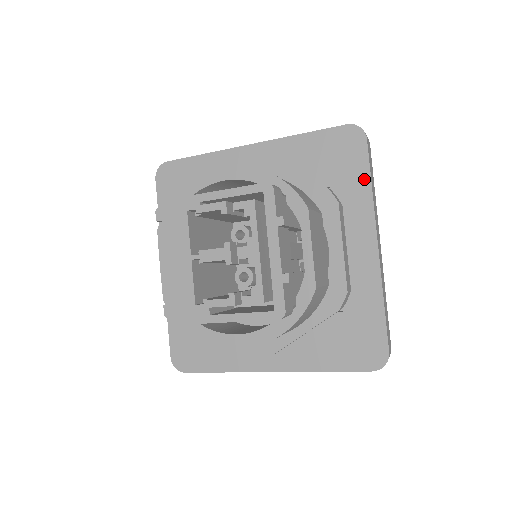
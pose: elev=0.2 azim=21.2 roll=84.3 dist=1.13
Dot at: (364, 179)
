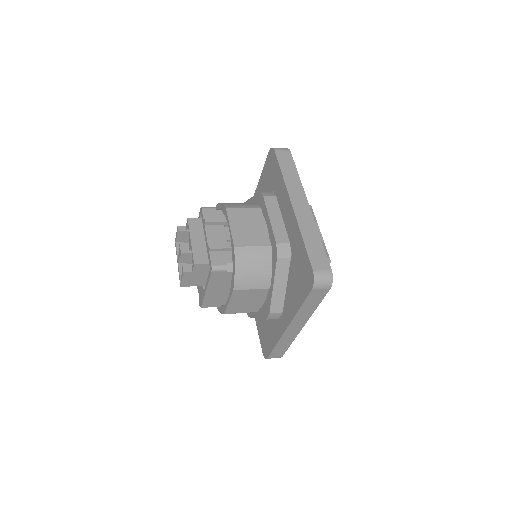
Dot at: (279, 173)
